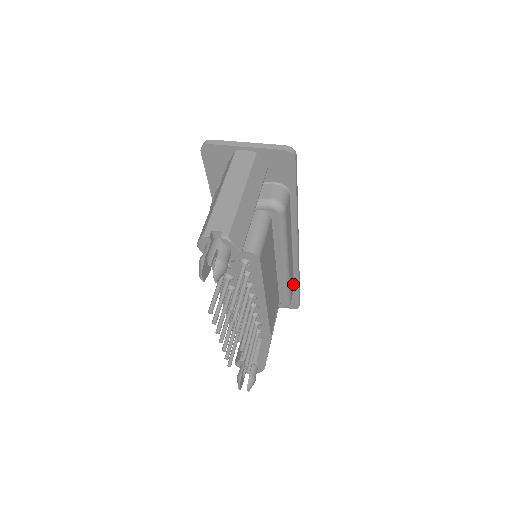
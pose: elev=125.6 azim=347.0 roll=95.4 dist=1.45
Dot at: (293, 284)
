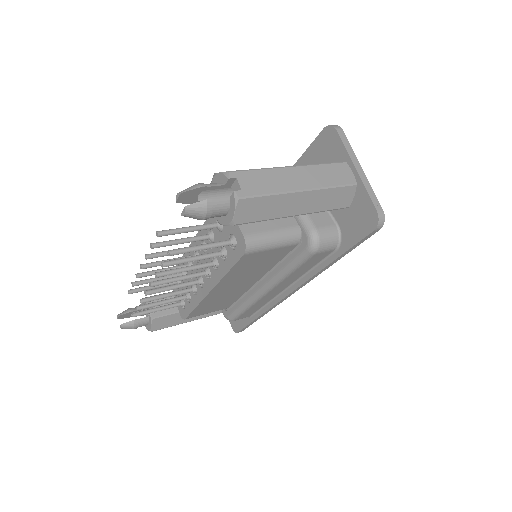
Dot at: (253, 312)
